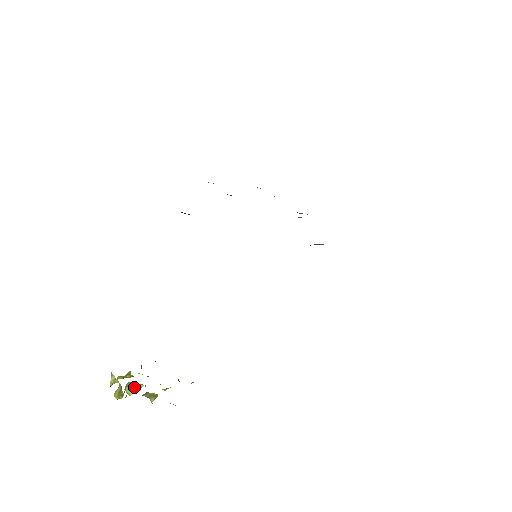
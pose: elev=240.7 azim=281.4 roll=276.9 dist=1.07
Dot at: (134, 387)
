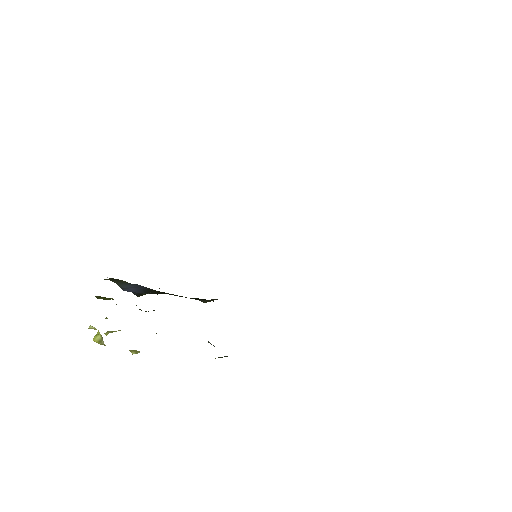
Dot at: (111, 331)
